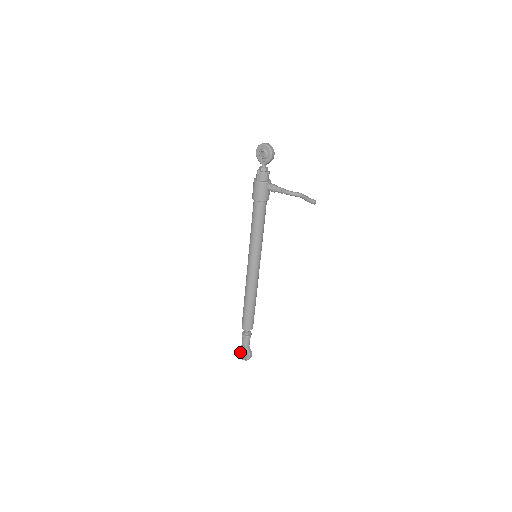
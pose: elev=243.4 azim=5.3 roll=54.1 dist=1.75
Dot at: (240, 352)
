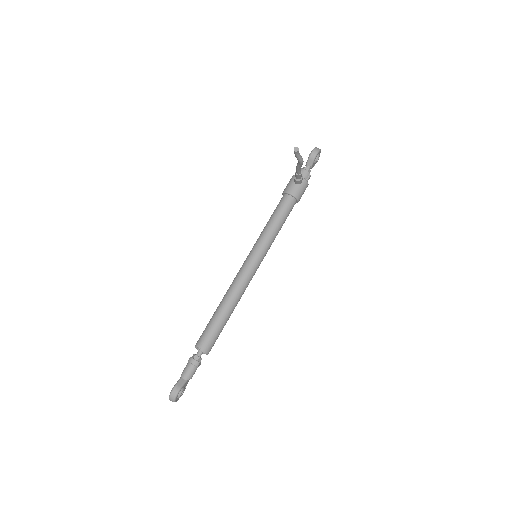
Dot at: occluded
